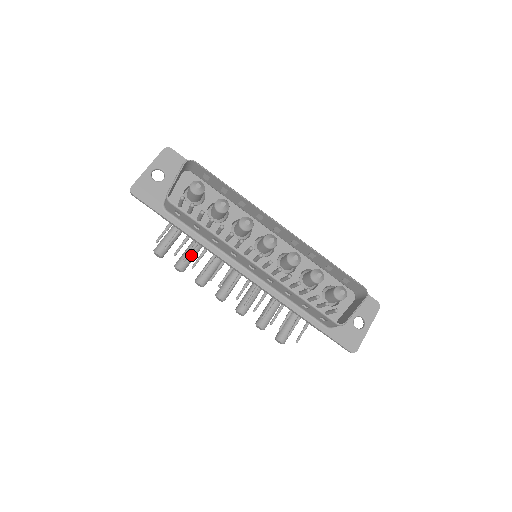
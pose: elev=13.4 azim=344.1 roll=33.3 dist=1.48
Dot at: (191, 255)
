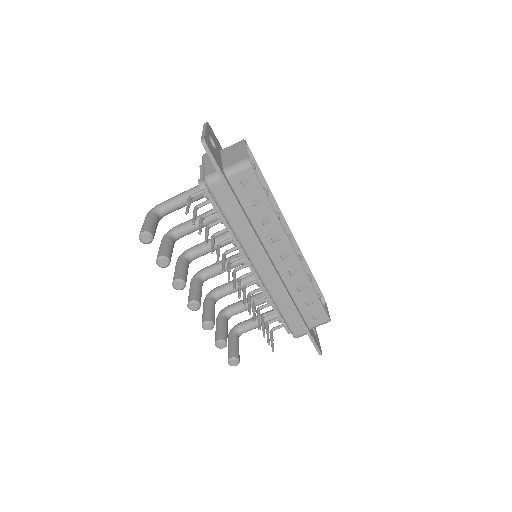
Dot at: (172, 250)
